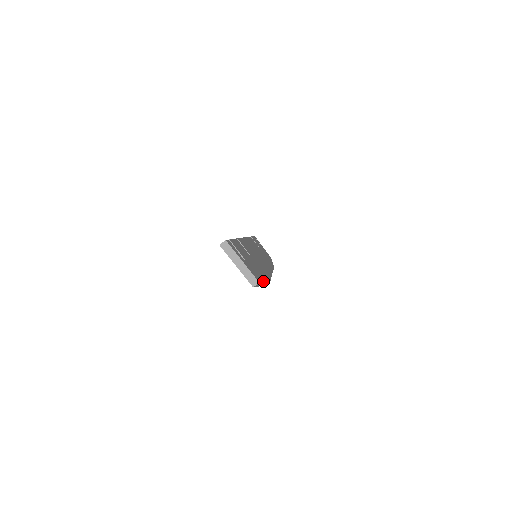
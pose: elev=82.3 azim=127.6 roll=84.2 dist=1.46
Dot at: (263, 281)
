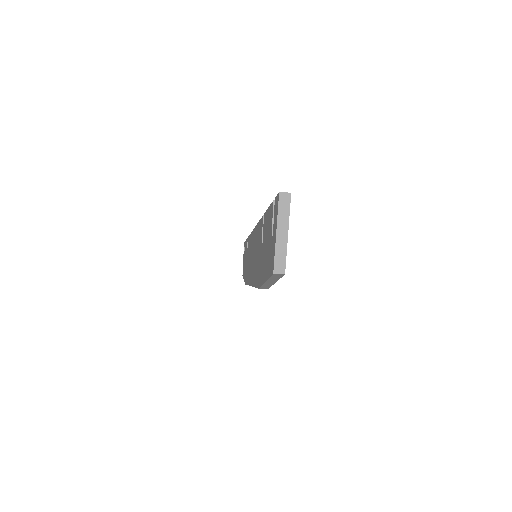
Dot at: (278, 279)
